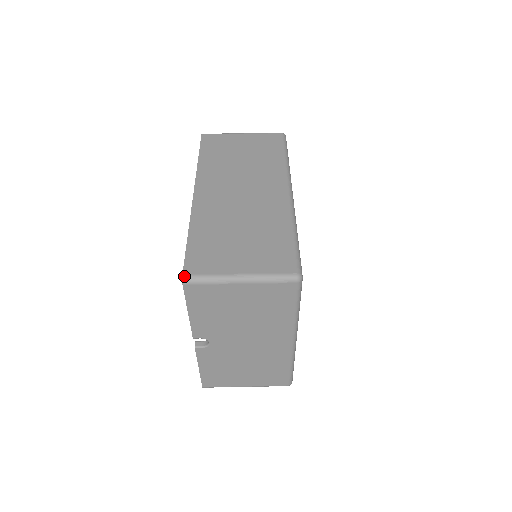
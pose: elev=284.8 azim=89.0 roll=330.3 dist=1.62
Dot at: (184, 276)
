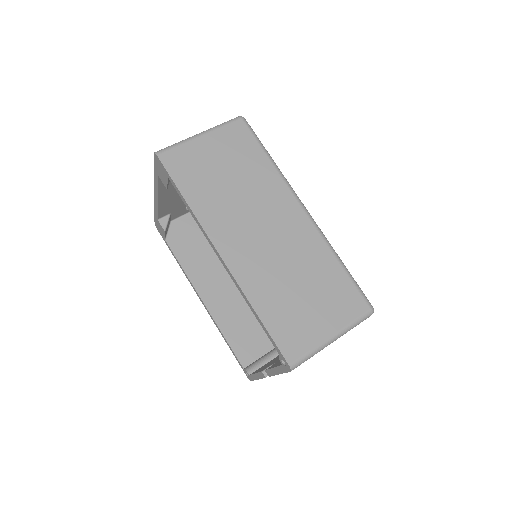
Dot at: (291, 366)
